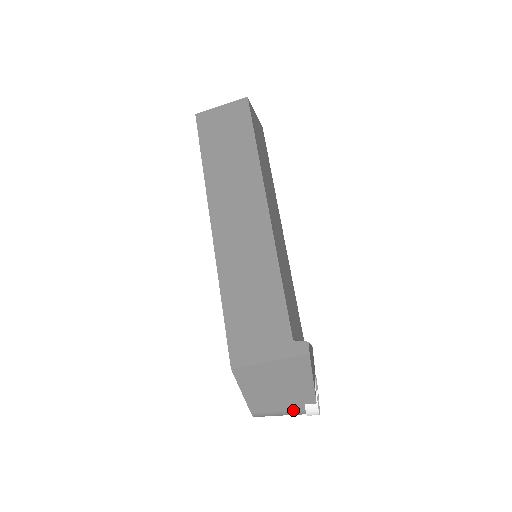
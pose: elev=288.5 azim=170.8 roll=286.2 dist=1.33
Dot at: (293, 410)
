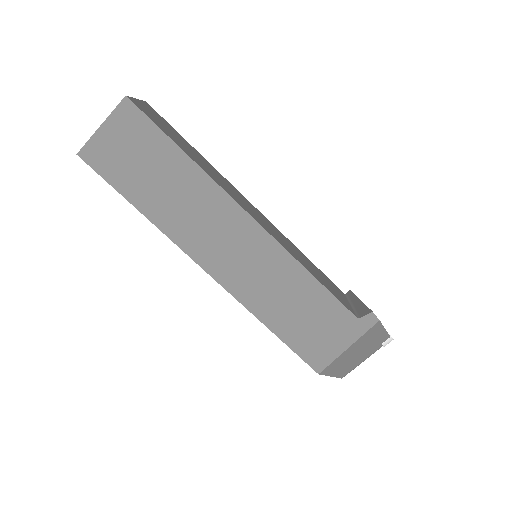
Dot at: (373, 353)
